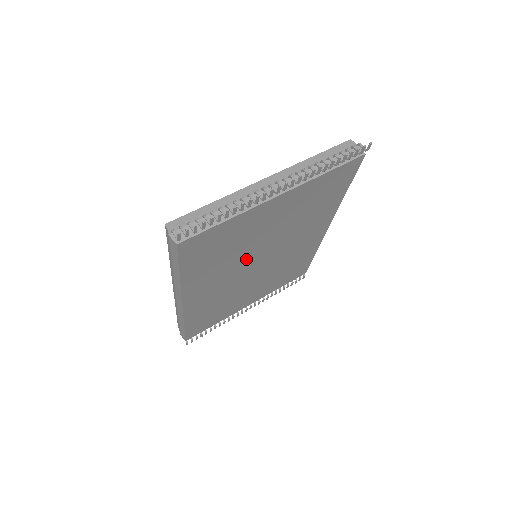
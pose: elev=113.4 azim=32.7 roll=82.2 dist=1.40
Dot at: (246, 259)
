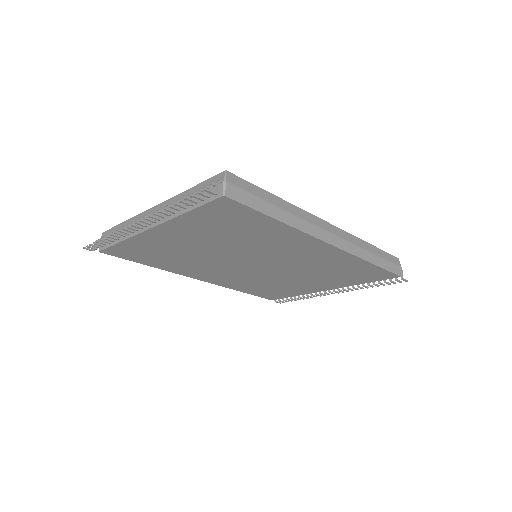
Dot at: (220, 261)
